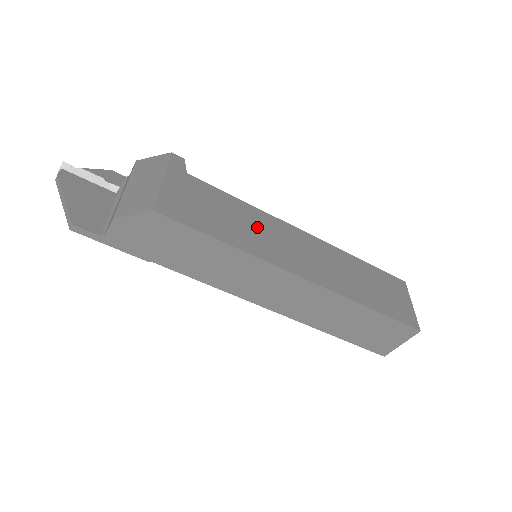
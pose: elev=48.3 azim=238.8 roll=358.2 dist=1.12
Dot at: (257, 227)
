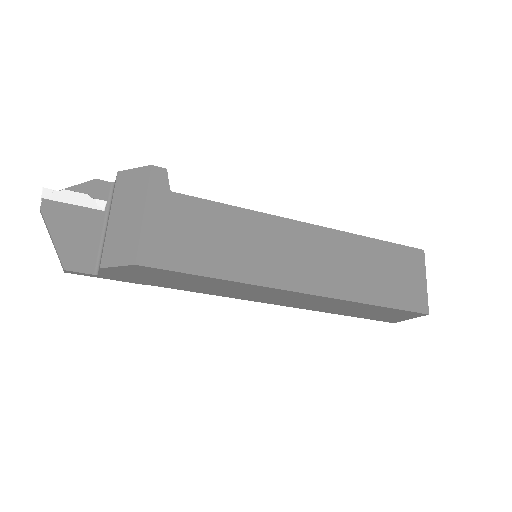
Dot at: (251, 240)
